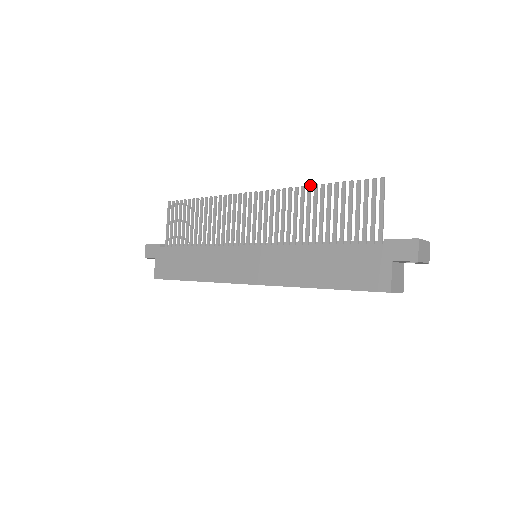
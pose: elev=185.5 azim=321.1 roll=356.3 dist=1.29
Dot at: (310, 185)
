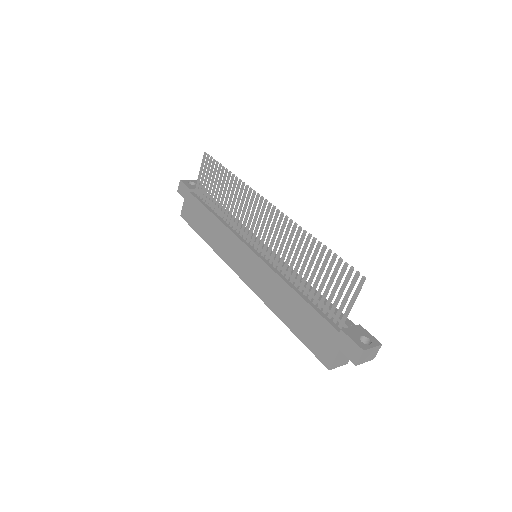
Dot at: (310, 235)
